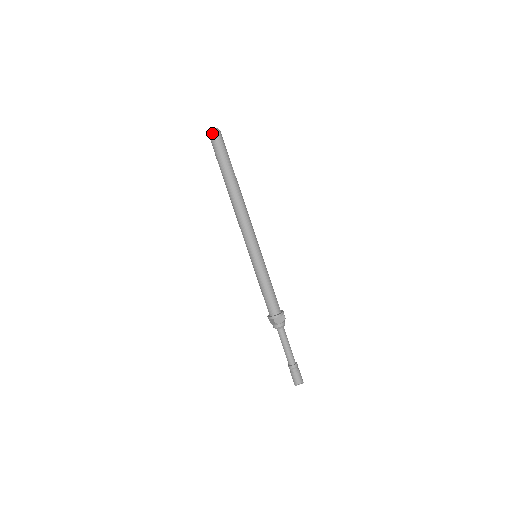
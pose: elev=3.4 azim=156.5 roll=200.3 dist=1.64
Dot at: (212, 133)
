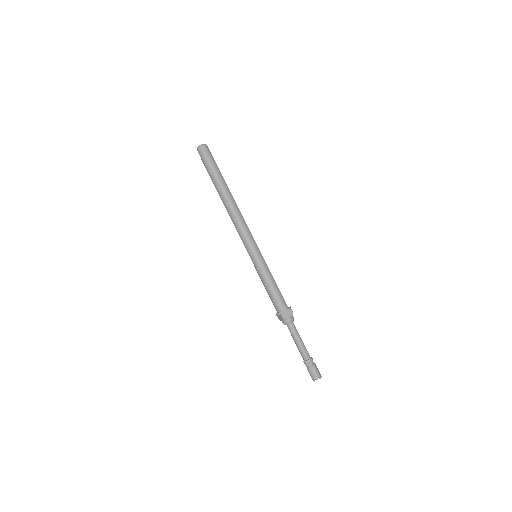
Dot at: (199, 148)
